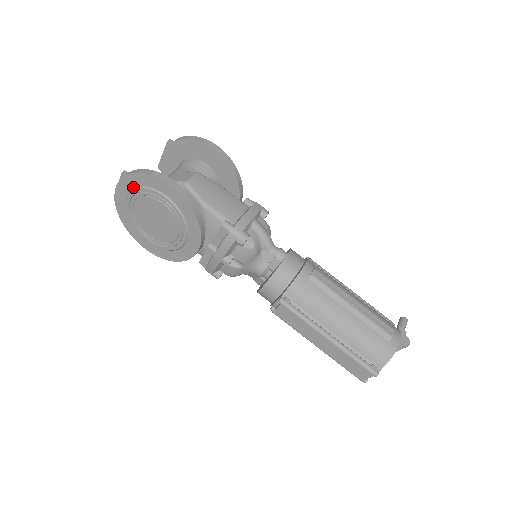
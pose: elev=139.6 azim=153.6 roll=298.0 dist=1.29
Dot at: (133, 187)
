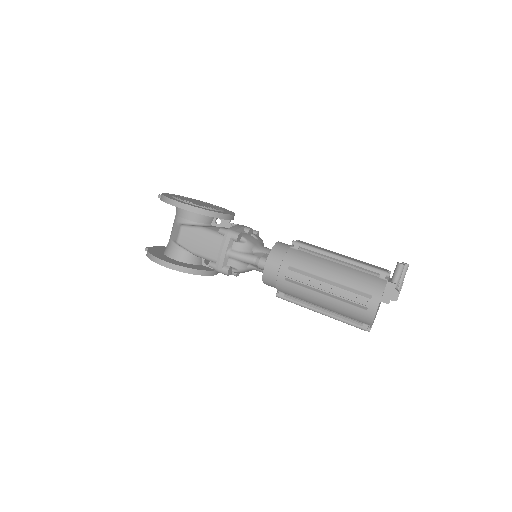
Dot at: occluded
